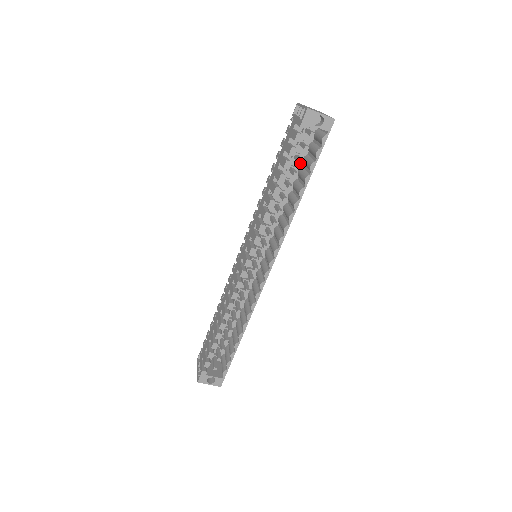
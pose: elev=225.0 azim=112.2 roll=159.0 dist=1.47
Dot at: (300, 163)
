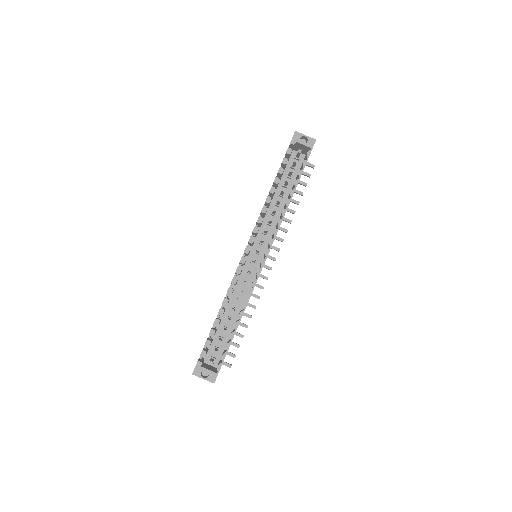
Dot at: (291, 172)
